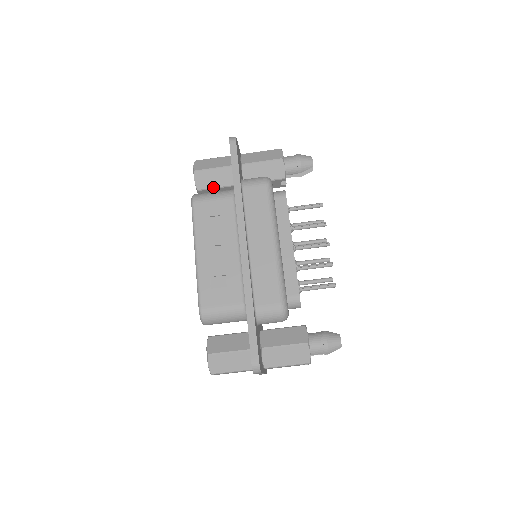
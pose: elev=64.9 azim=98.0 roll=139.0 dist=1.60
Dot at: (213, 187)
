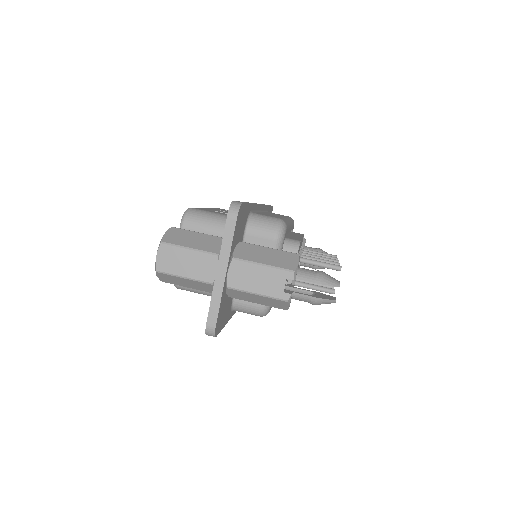
Dot at: occluded
